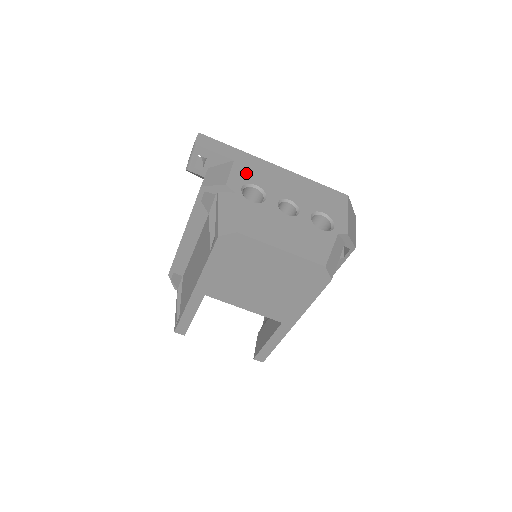
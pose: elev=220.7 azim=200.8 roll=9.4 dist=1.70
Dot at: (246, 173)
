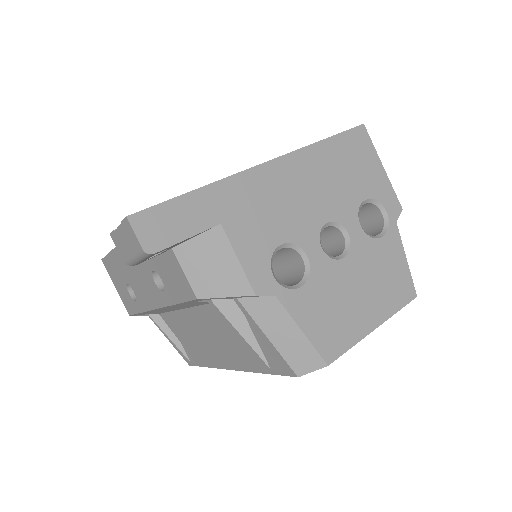
Dot at: (254, 234)
